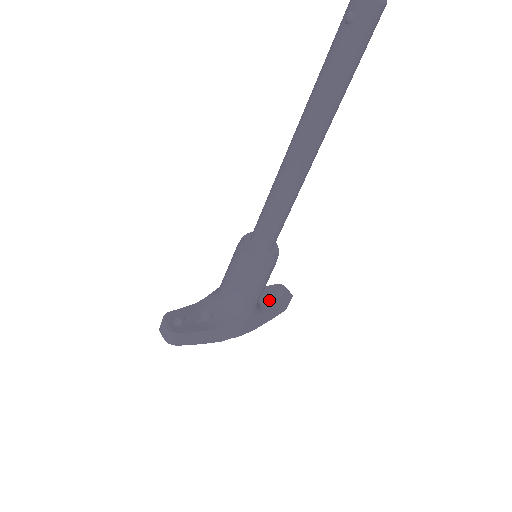
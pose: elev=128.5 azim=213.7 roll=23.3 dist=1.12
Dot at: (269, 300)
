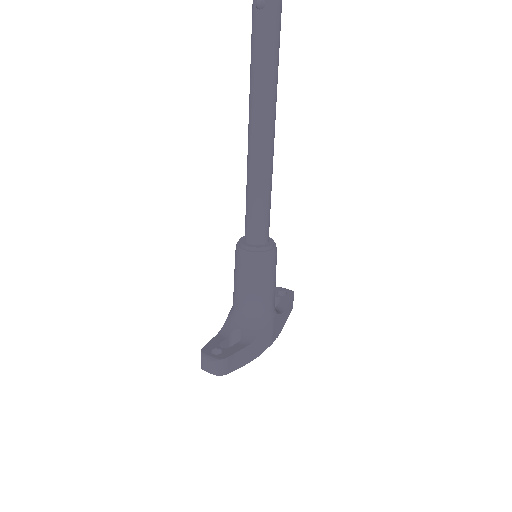
Dot at: (275, 305)
